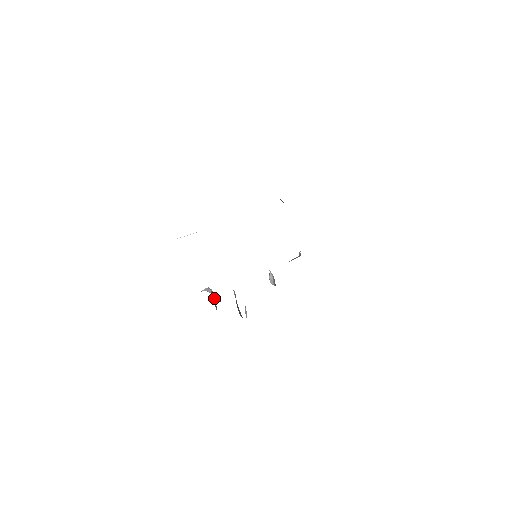
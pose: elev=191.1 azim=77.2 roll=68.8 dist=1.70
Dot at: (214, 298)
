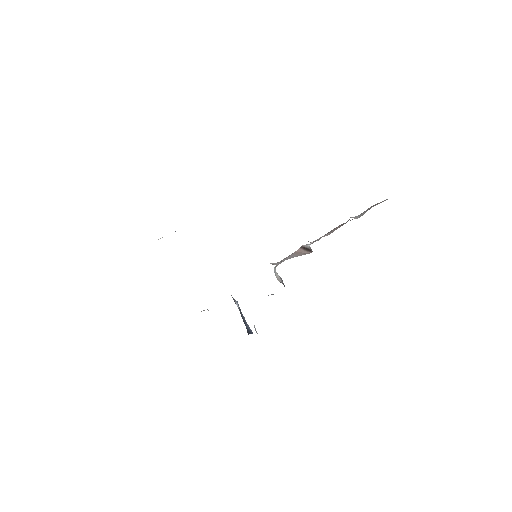
Dot at: occluded
